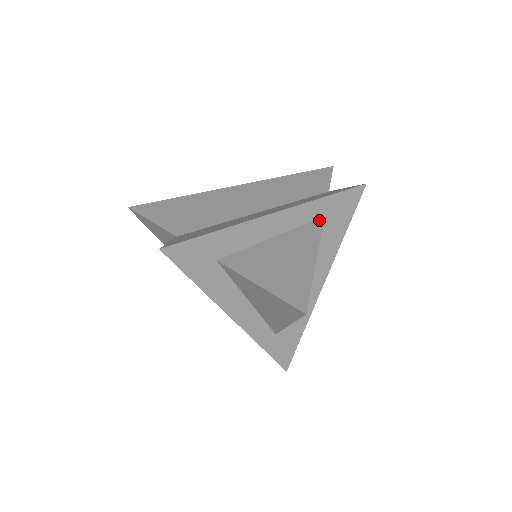
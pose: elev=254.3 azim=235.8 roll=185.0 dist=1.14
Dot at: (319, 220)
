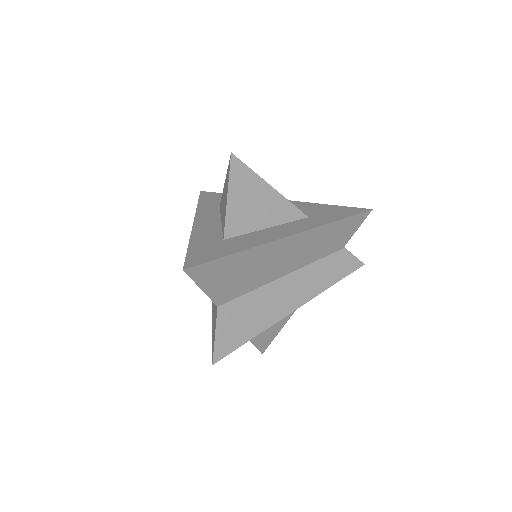
Dot at: occluded
